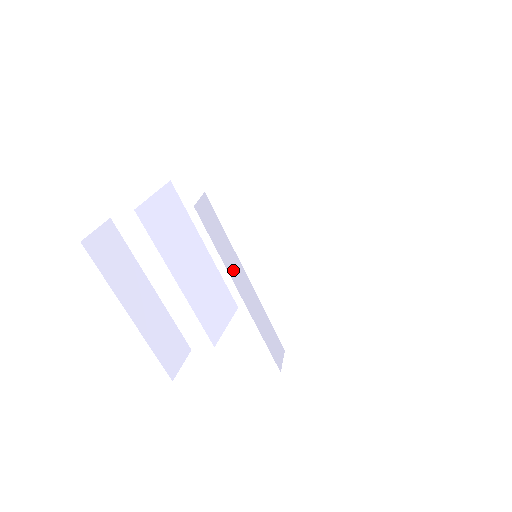
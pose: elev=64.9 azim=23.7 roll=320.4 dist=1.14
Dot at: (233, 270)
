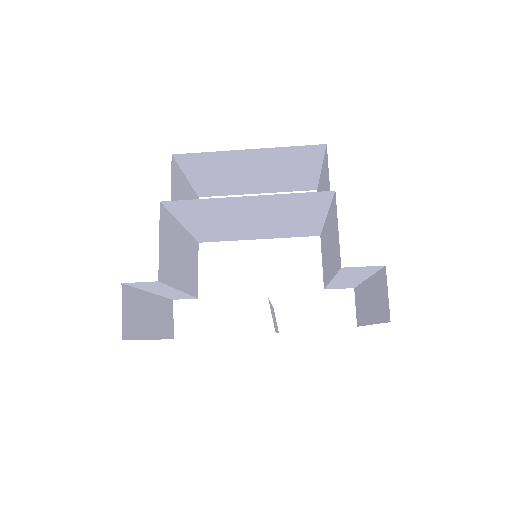
Dot at: occluded
